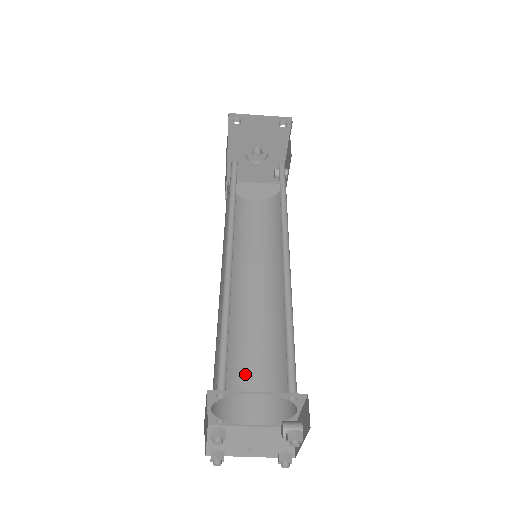
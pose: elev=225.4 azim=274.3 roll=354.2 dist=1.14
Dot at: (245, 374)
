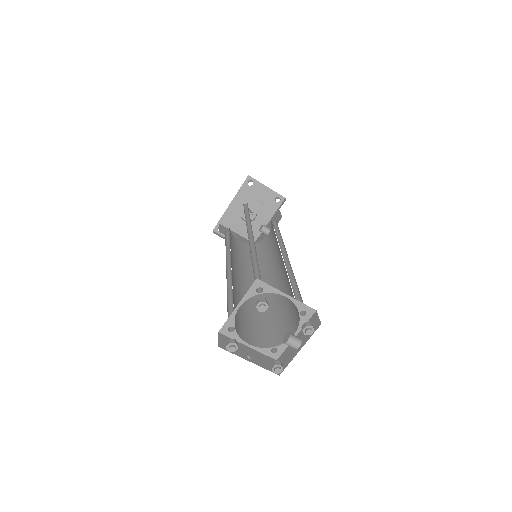
Dot at: (243, 318)
